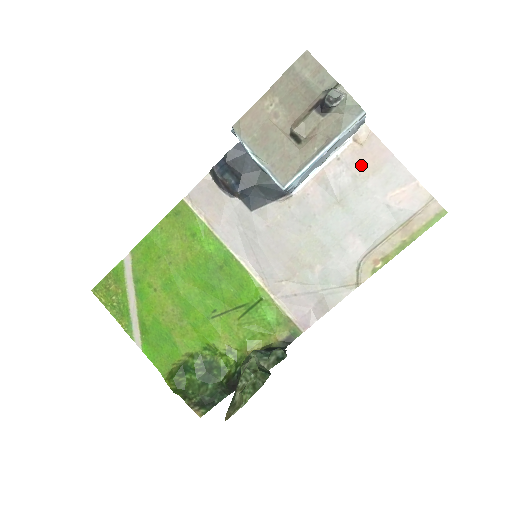
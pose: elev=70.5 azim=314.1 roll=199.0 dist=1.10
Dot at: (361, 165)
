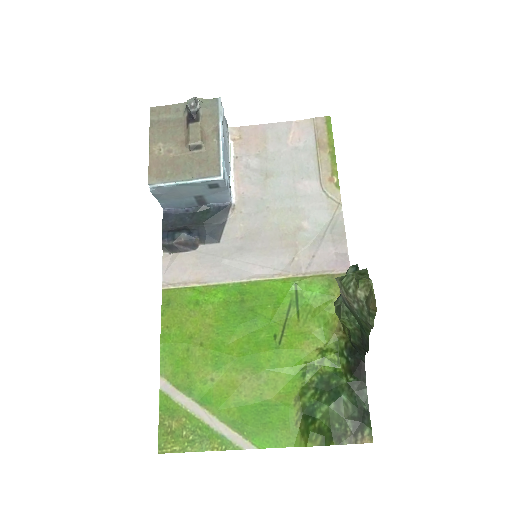
Dot at: (253, 147)
